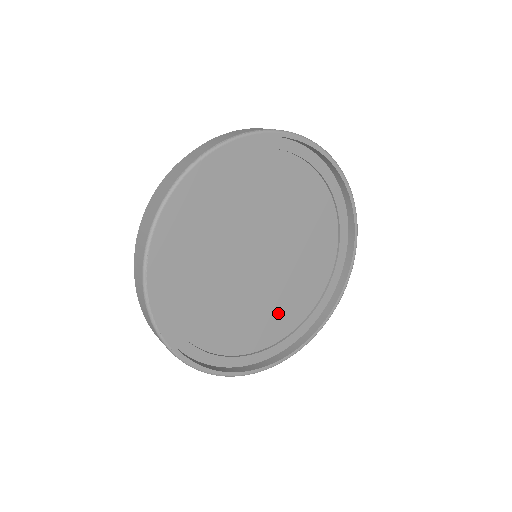
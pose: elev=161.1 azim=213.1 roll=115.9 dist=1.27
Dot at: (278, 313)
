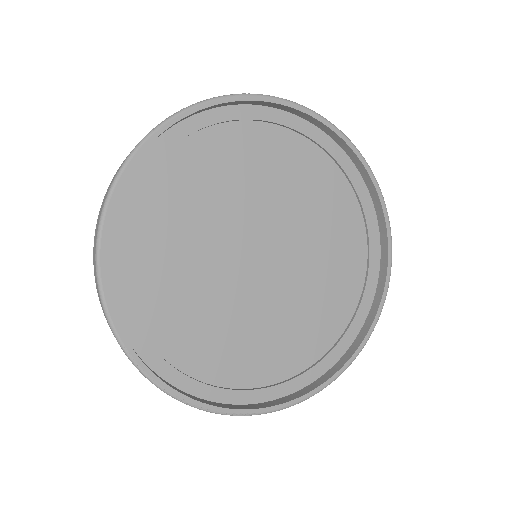
Dot at: (309, 321)
